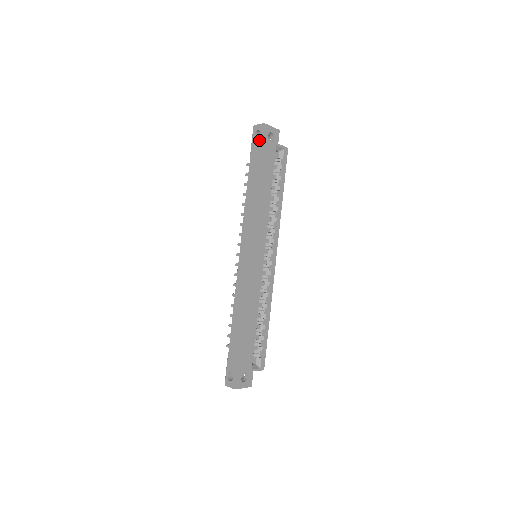
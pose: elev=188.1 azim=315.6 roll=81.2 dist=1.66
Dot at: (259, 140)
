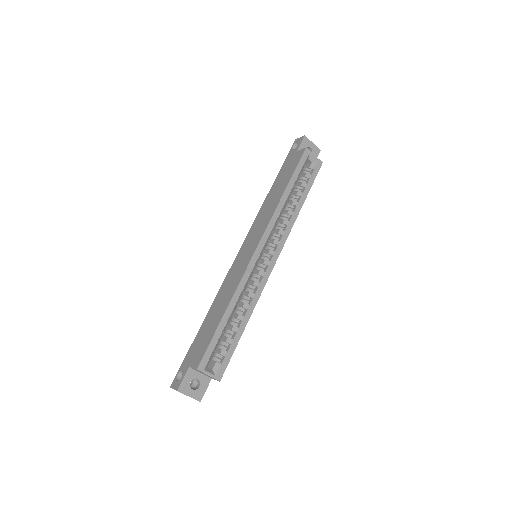
Dot at: (295, 149)
